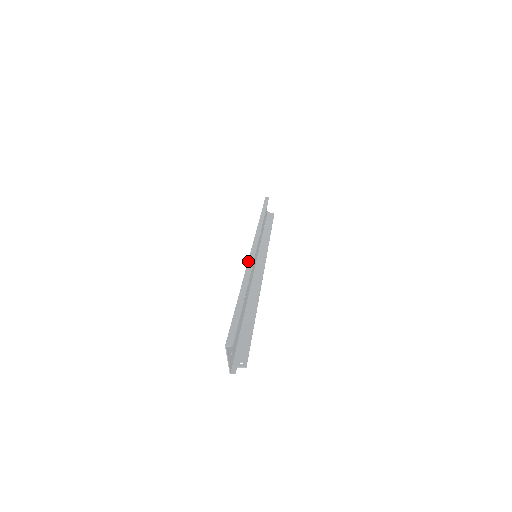
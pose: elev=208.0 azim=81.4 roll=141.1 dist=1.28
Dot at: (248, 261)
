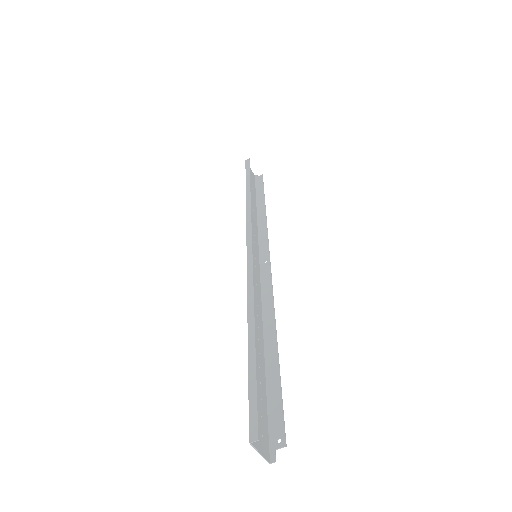
Dot at: (247, 277)
